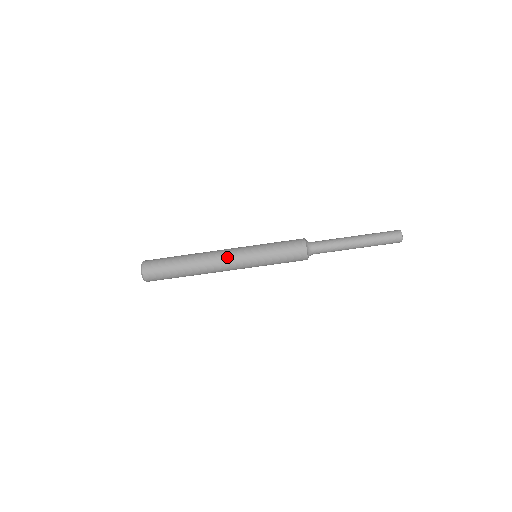
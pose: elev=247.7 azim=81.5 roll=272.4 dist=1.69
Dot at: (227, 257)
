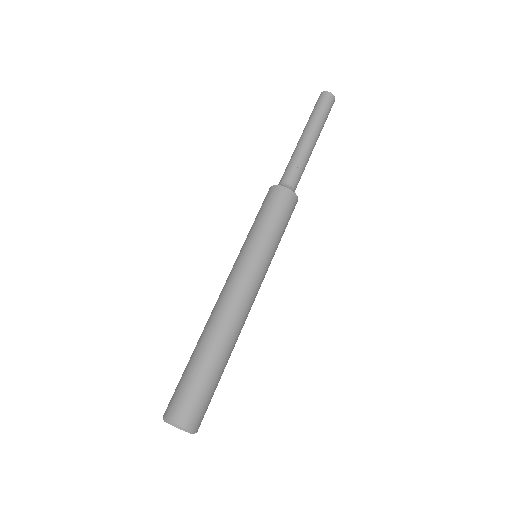
Dot at: (227, 285)
